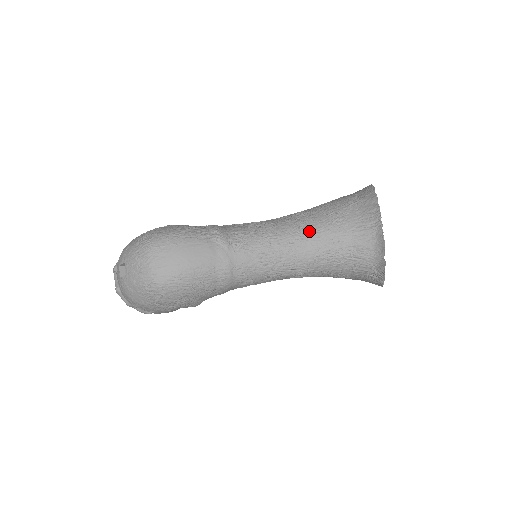
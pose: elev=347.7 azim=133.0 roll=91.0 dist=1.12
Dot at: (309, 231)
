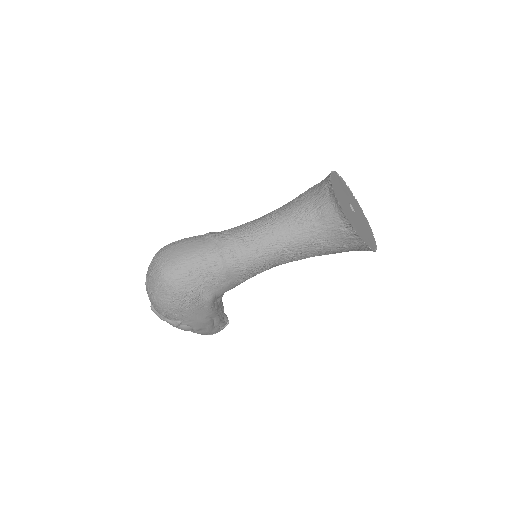
Dot at: (280, 212)
